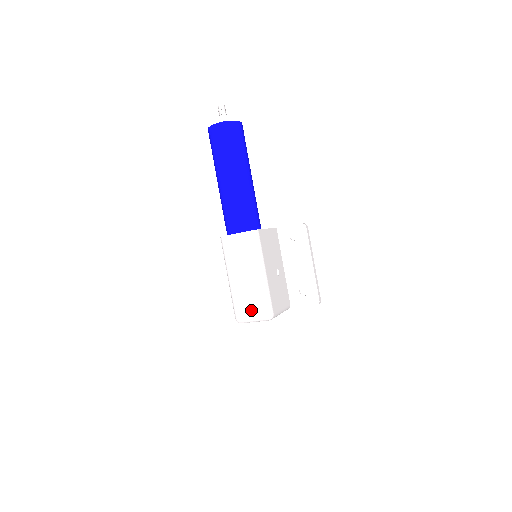
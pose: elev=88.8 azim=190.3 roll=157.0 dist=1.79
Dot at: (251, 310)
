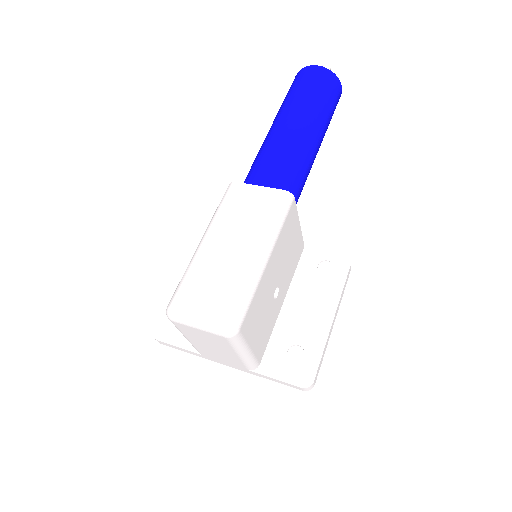
Dot at: (206, 301)
